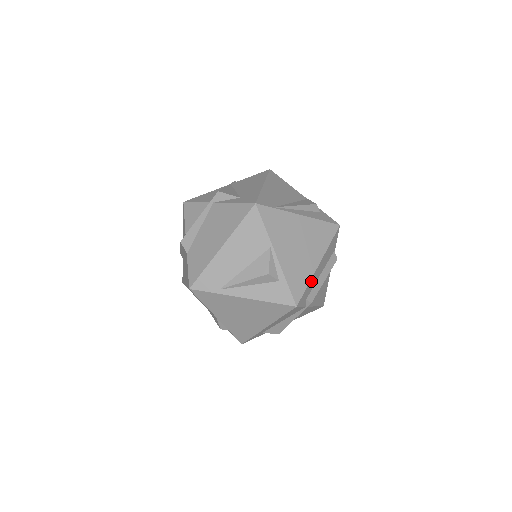
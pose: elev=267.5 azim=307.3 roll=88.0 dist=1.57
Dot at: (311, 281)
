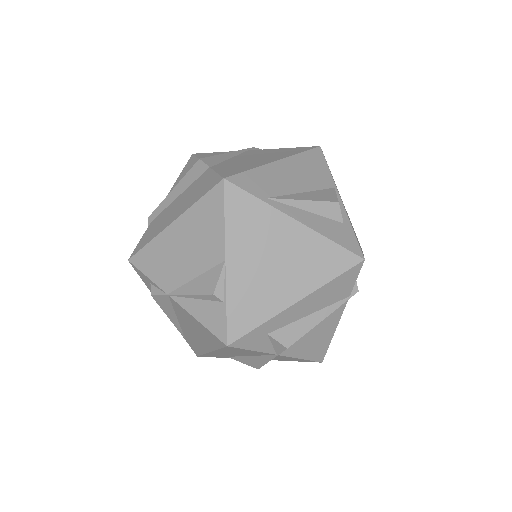
Dot at: occluded
